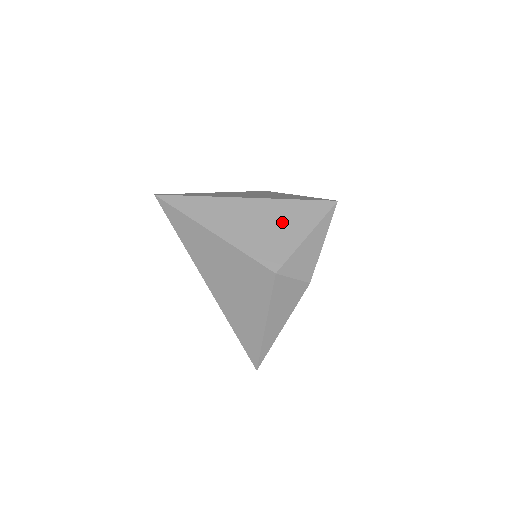
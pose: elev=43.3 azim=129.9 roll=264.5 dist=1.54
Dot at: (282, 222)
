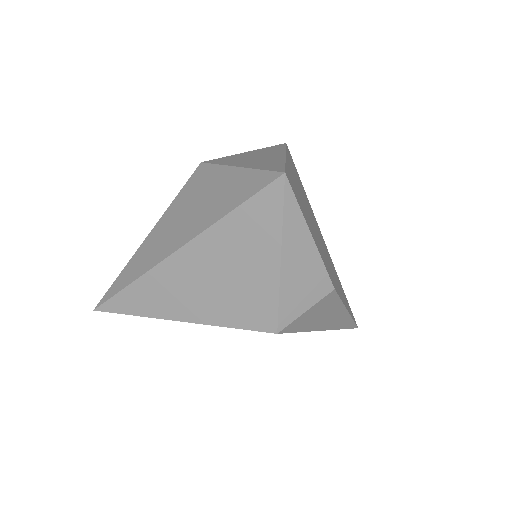
Dot at: (236, 260)
